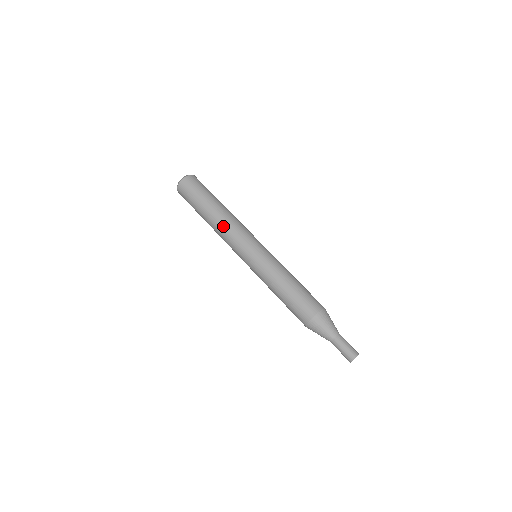
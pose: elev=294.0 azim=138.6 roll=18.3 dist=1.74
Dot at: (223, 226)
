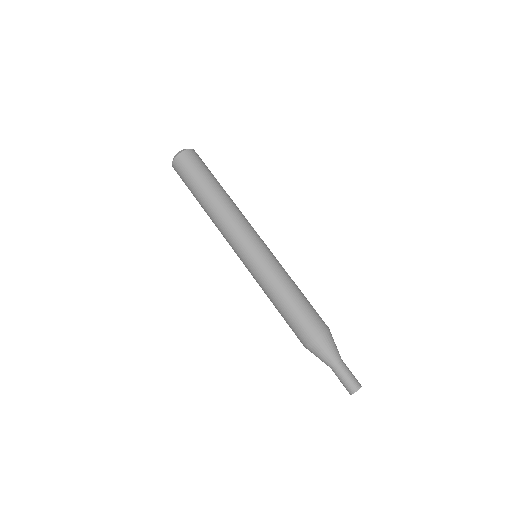
Dot at: (216, 223)
